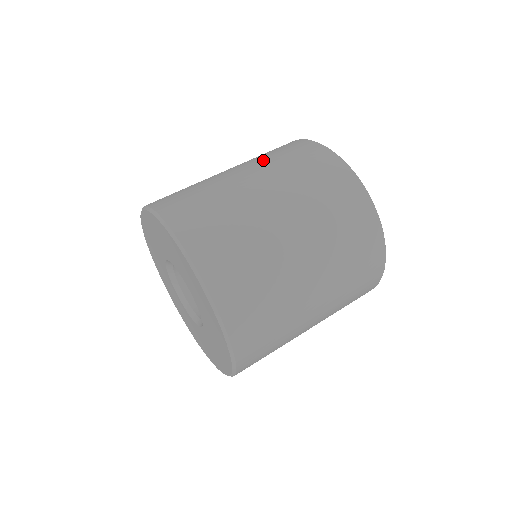
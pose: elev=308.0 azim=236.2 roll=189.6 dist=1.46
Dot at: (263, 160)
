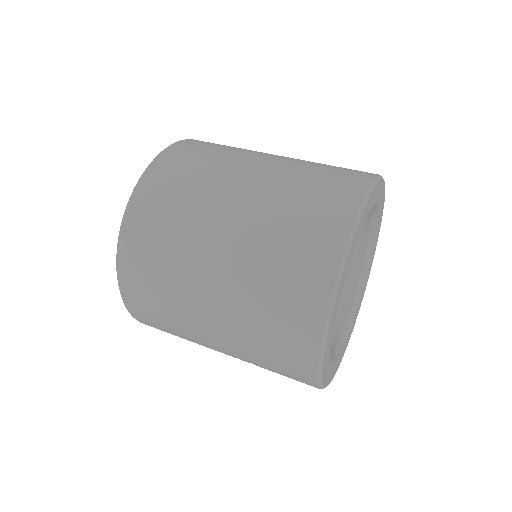
Dot at: occluded
